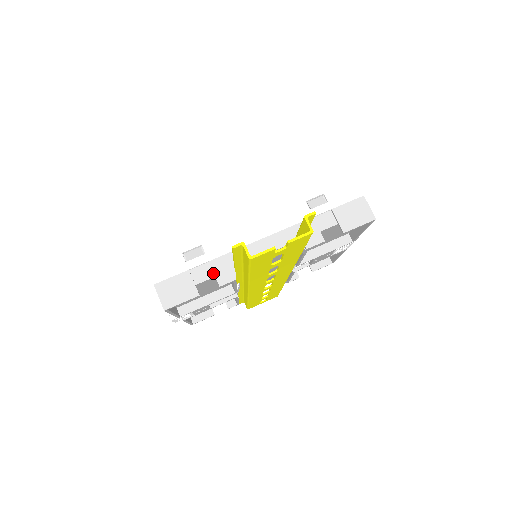
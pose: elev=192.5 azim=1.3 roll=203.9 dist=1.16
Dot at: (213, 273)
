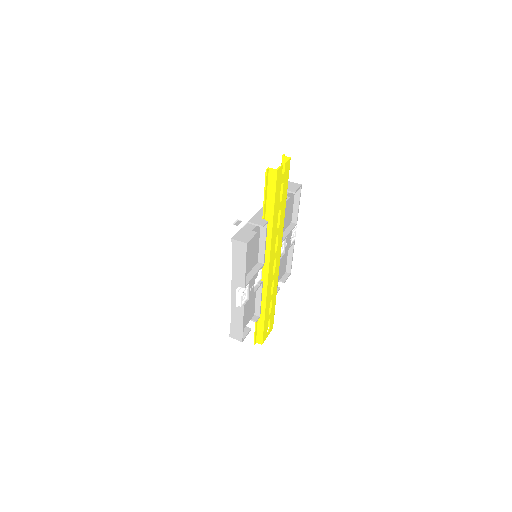
Dot at: (254, 225)
